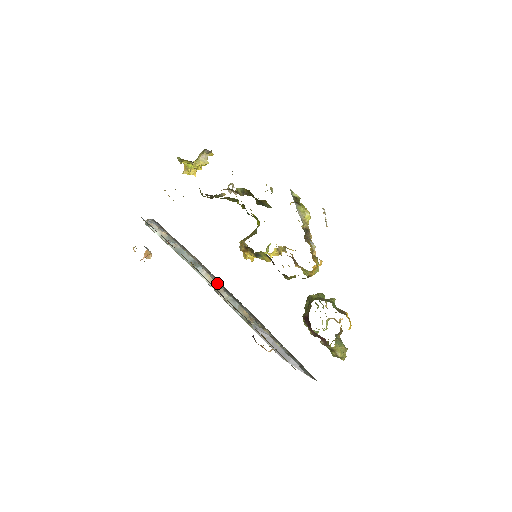
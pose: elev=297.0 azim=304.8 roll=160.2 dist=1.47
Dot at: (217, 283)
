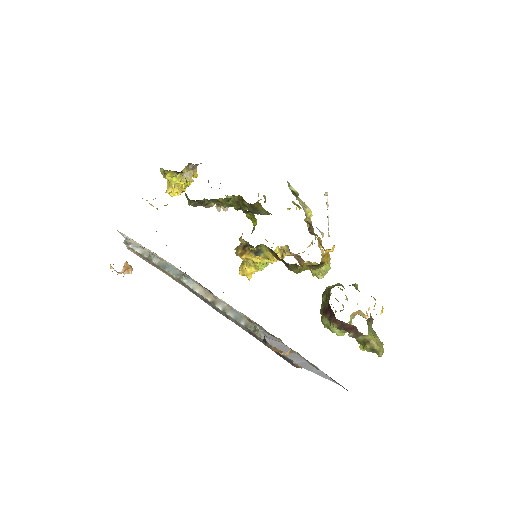
Dot at: occluded
